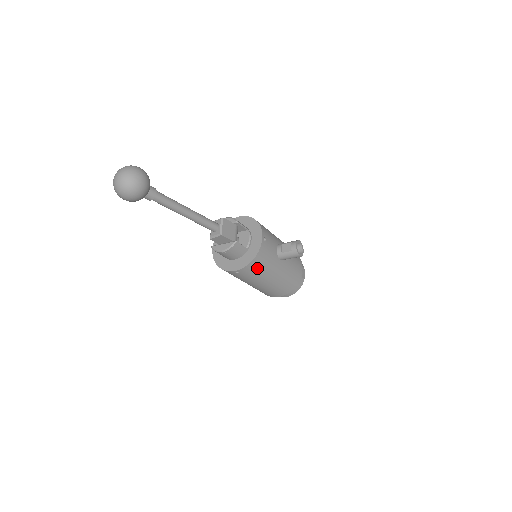
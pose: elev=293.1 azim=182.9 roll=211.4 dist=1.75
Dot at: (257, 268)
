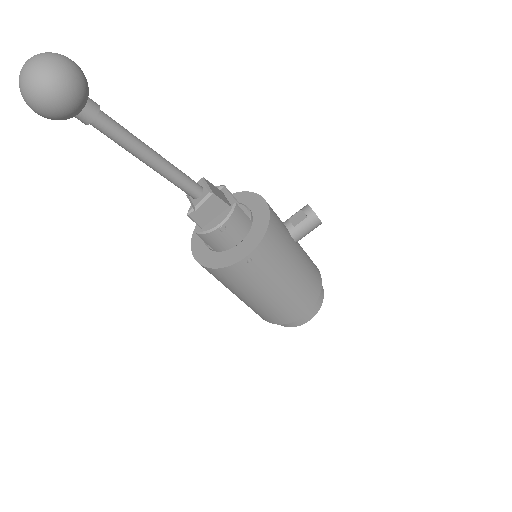
Dot at: (274, 247)
